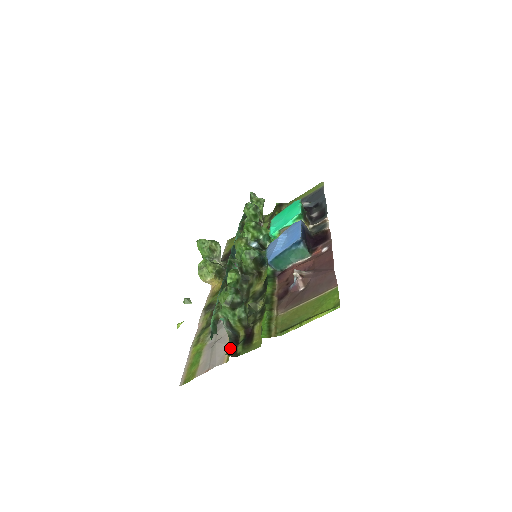
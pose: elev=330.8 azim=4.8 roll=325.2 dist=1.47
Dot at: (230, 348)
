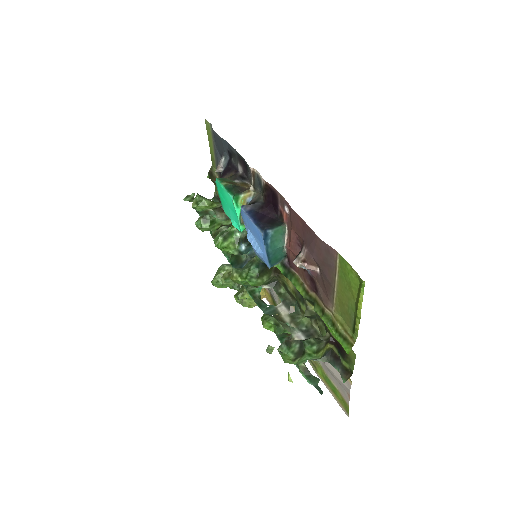
Dot at: (340, 371)
